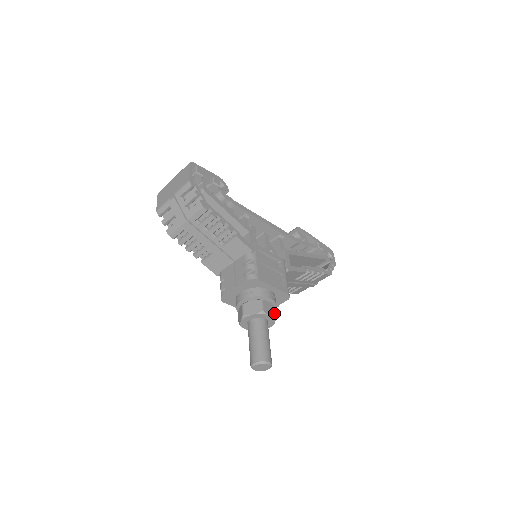
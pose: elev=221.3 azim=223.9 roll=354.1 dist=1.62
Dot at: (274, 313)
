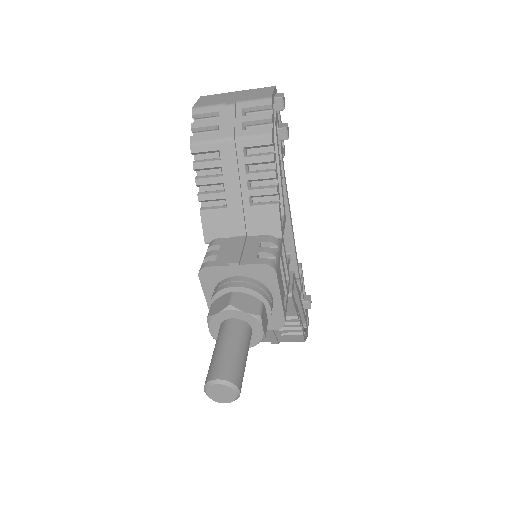
Dot at: (266, 331)
